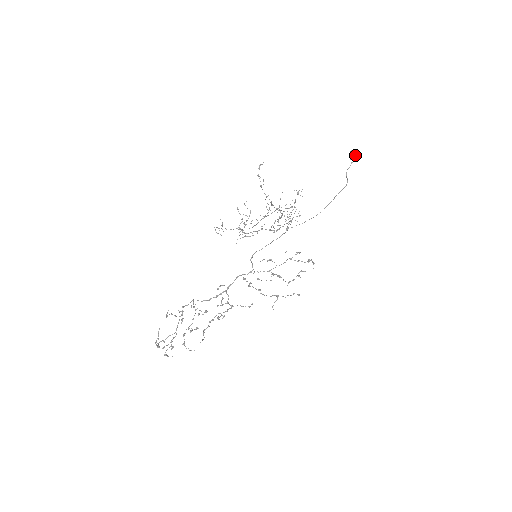
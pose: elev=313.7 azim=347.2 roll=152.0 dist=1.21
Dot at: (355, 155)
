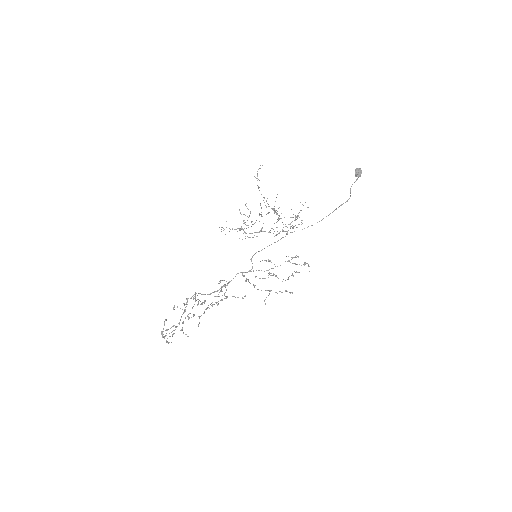
Dot at: (360, 173)
